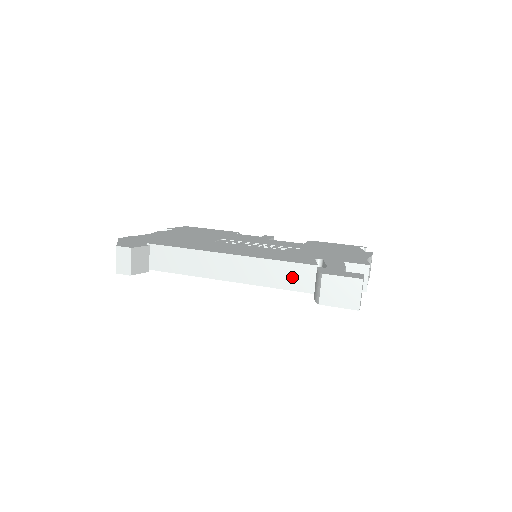
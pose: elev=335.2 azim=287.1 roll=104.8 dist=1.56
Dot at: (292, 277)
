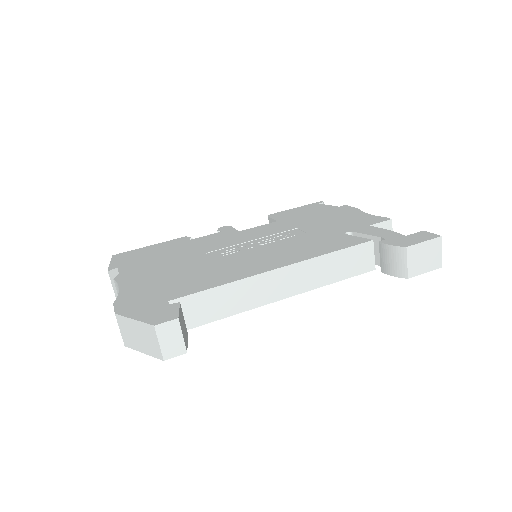
Dot at: (351, 263)
